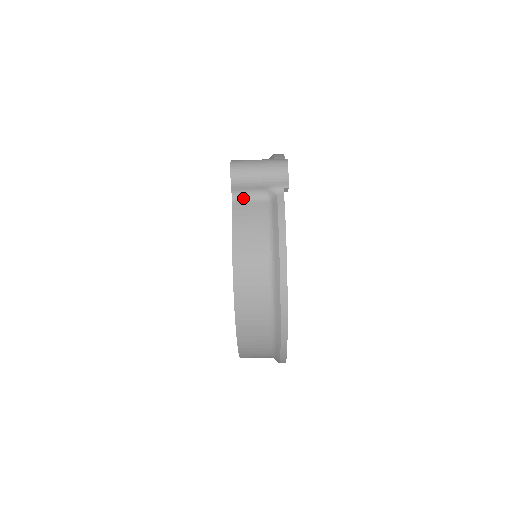
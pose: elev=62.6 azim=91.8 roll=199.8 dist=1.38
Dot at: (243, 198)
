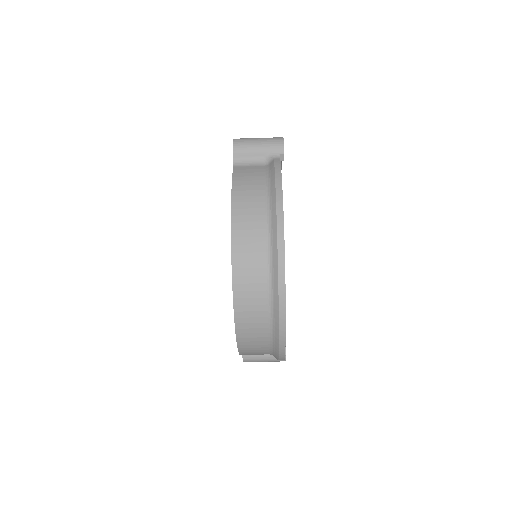
Dot at: (243, 164)
